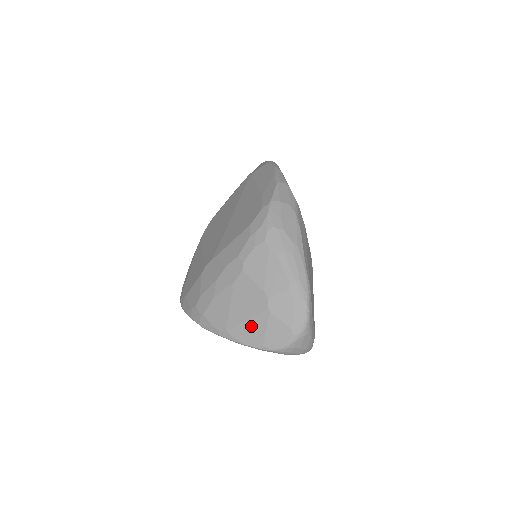
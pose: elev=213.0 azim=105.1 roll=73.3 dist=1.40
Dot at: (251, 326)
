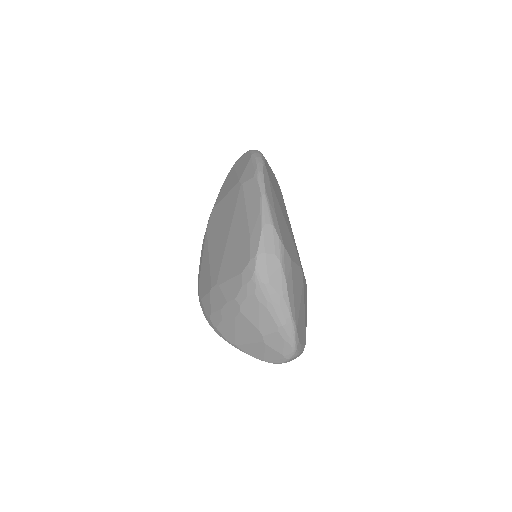
Dot at: (253, 348)
